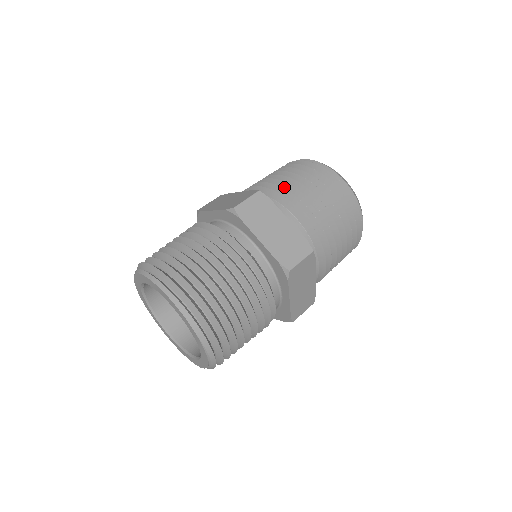
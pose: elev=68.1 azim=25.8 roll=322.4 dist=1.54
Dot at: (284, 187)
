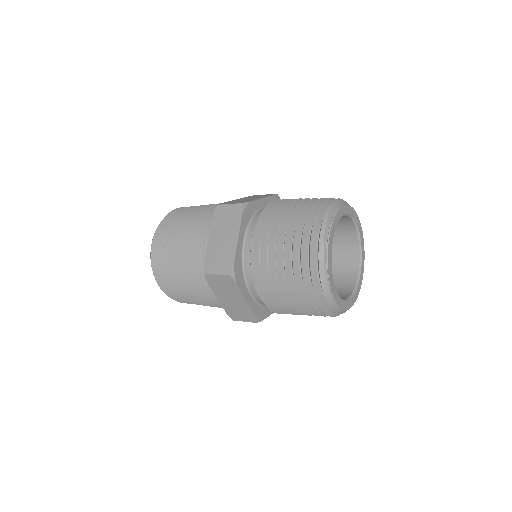
Dot at: (268, 269)
